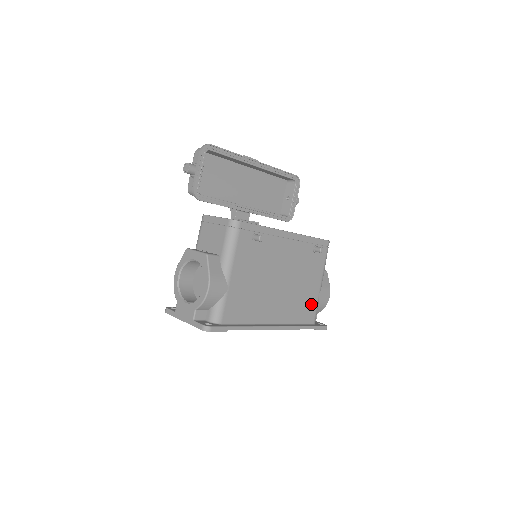
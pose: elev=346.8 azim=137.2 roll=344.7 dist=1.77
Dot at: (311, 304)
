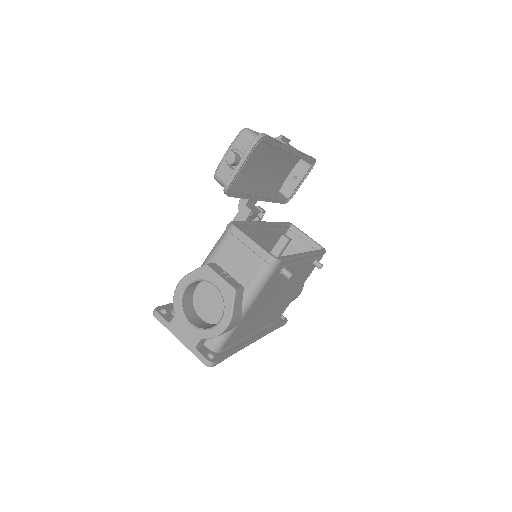
Dot at: (286, 306)
